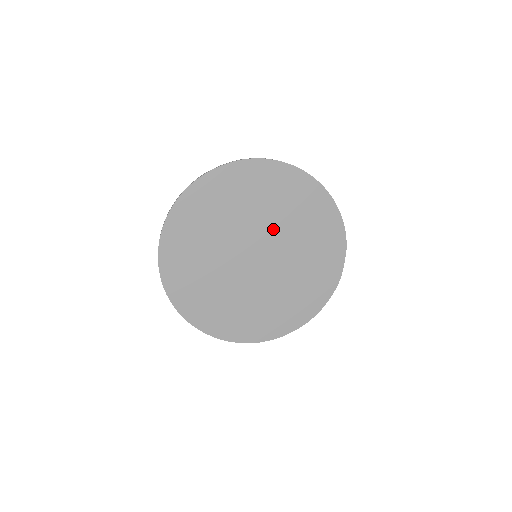
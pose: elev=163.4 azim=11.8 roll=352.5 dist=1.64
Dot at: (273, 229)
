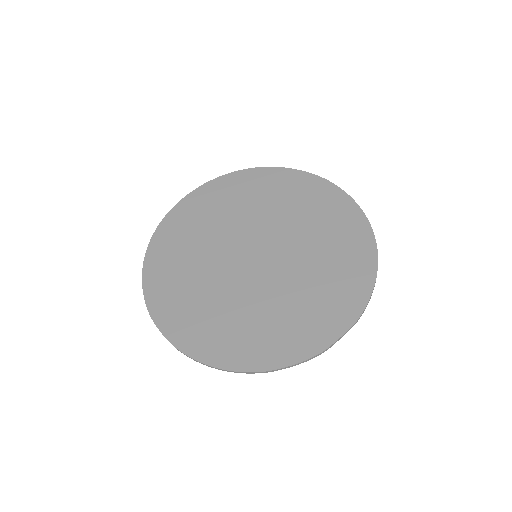
Dot at: (293, 244)
